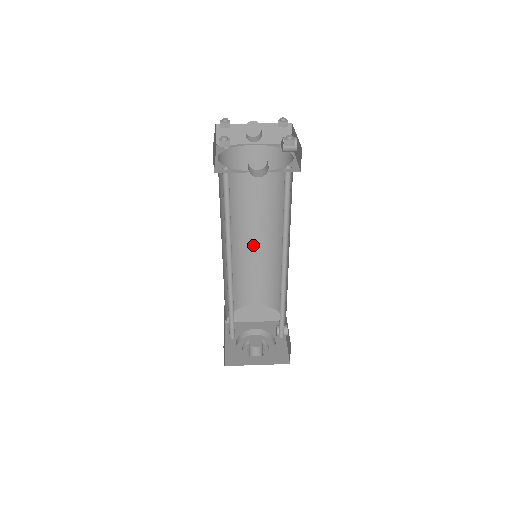
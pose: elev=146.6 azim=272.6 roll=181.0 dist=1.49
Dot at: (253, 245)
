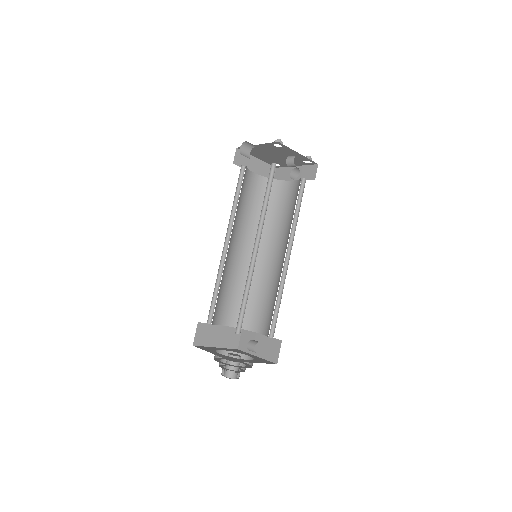
Dot at: (273, 267)
